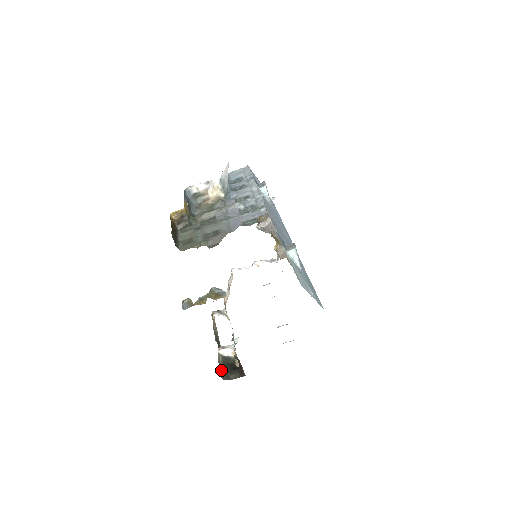
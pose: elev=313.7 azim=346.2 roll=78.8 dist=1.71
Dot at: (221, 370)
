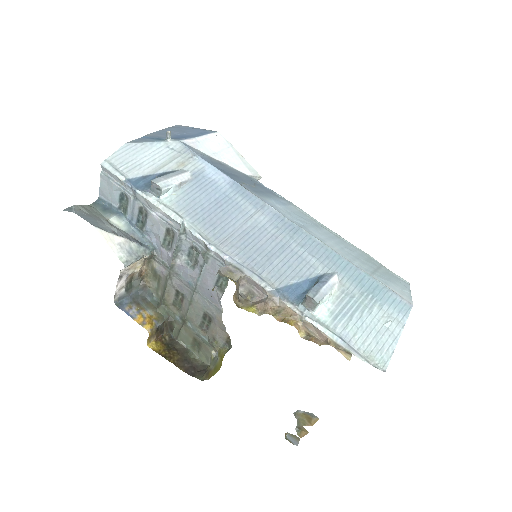
Dot at: occluded
